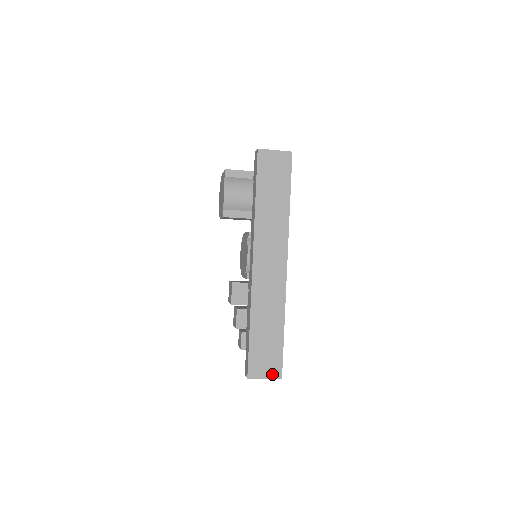
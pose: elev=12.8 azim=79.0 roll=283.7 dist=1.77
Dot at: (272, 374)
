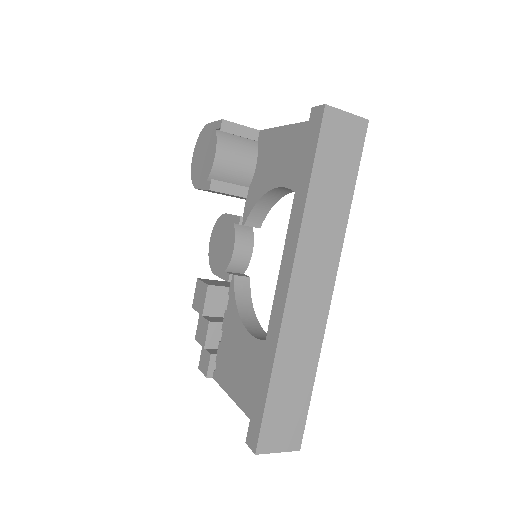
Dot at: (288, 445)
